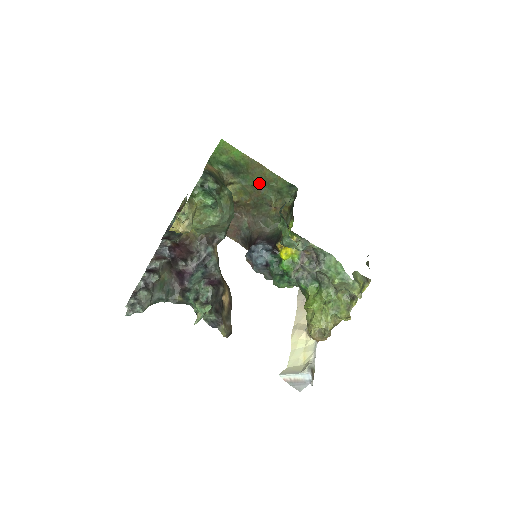
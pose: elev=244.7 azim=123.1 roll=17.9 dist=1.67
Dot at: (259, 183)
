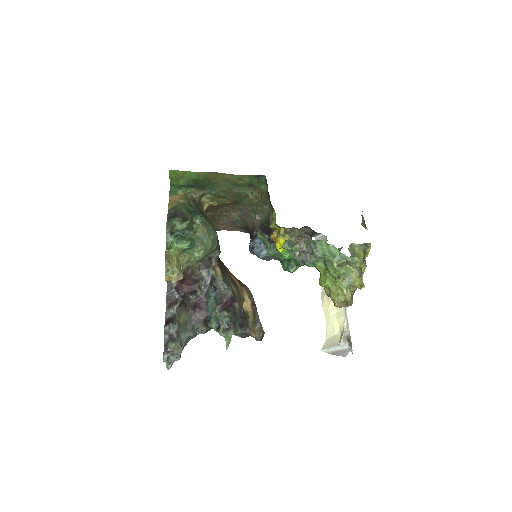
Dot at: (227, 186)
